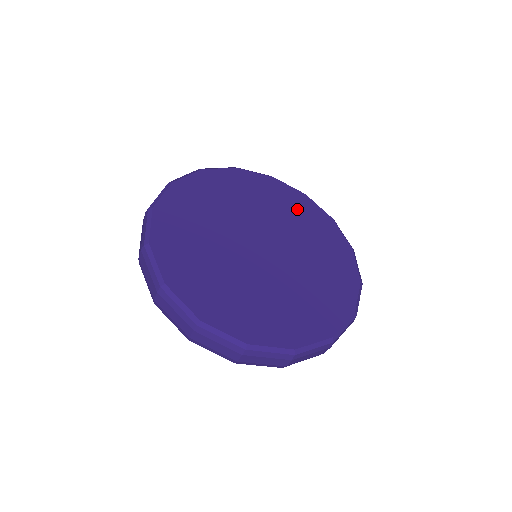
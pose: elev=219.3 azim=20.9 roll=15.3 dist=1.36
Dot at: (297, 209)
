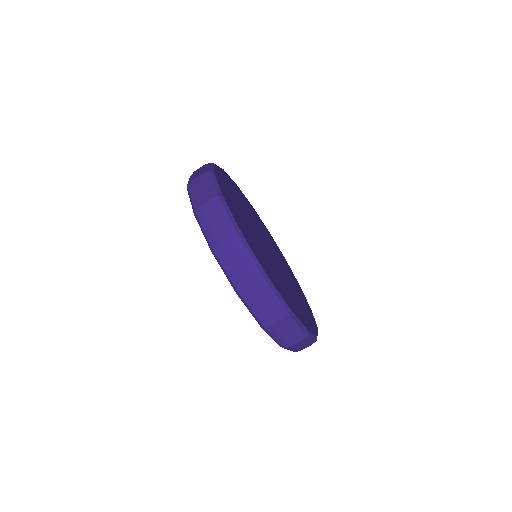
Dot at: (293, 278)
